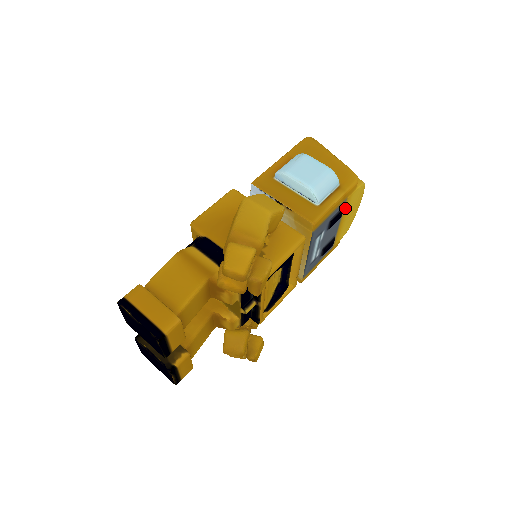
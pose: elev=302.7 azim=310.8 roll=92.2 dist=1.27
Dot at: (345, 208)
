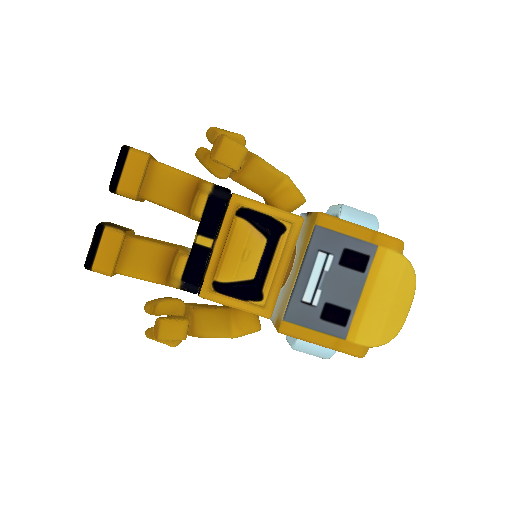
Dot at: (374, 267)
